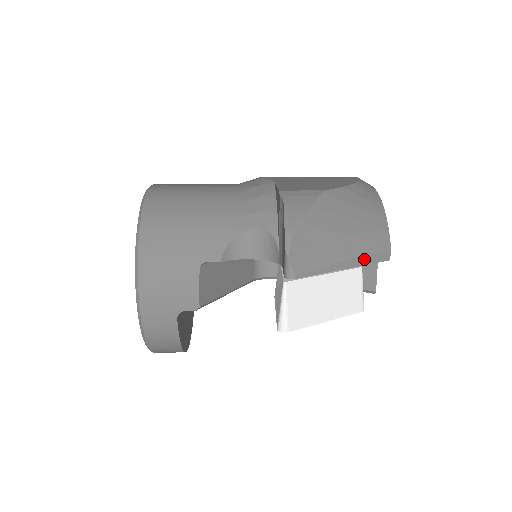
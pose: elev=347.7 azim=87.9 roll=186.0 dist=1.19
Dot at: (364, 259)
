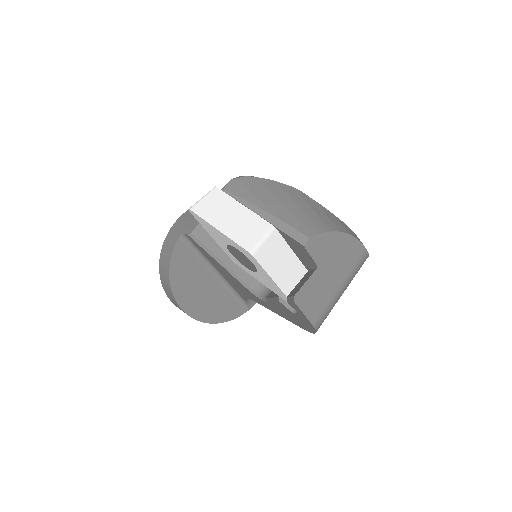
Dot at: (280, 224)
